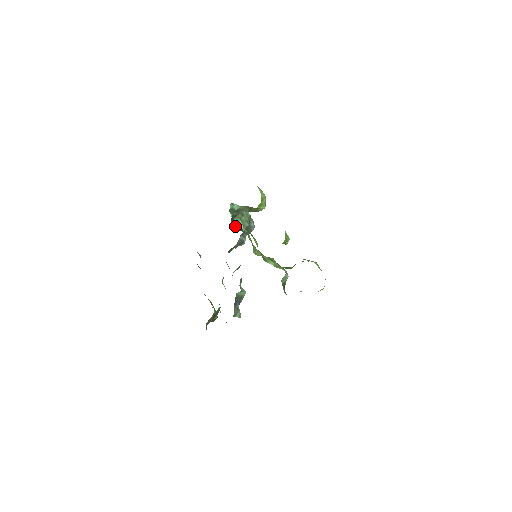
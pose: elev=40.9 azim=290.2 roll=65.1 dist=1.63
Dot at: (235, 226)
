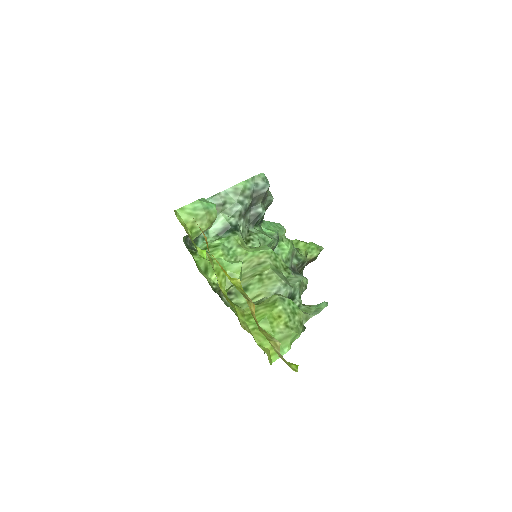
Dot at: (210, 237)
